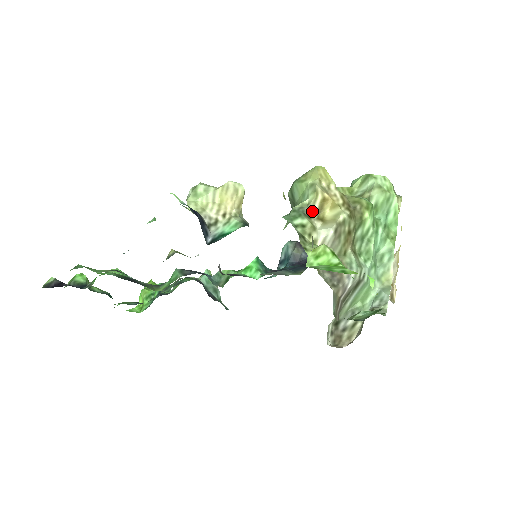
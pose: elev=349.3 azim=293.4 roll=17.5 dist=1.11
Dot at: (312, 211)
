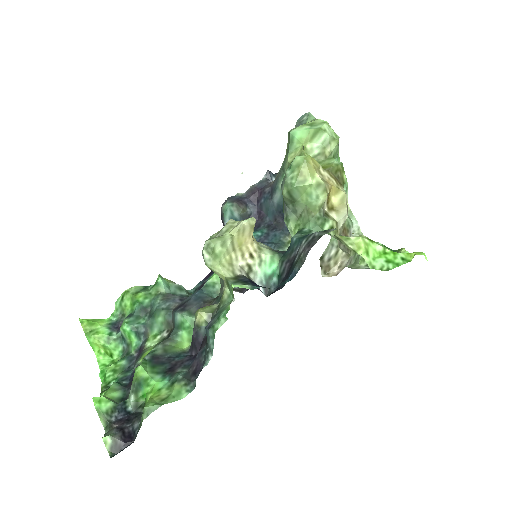
Dot at: (324, 207)
